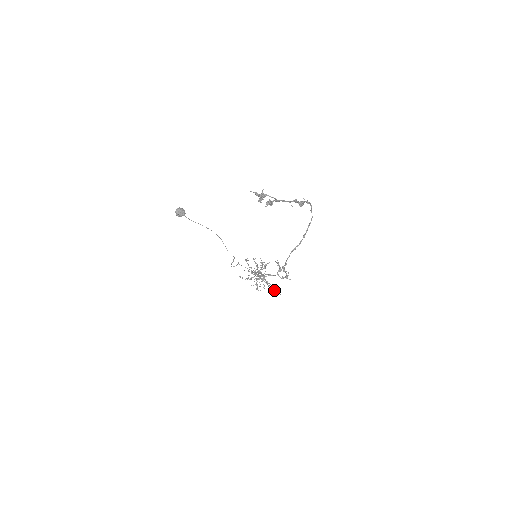
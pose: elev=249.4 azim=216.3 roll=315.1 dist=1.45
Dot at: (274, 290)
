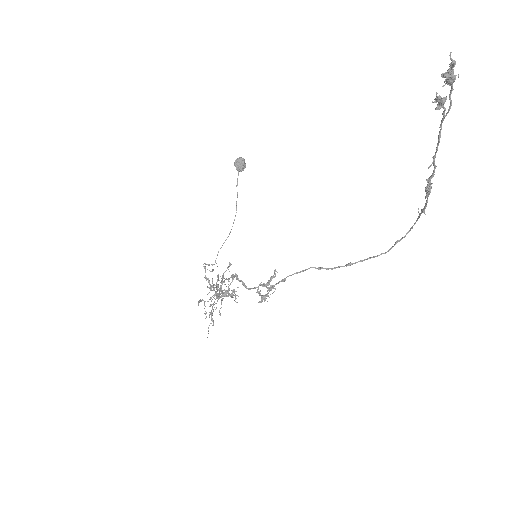
Dot at: occluded
